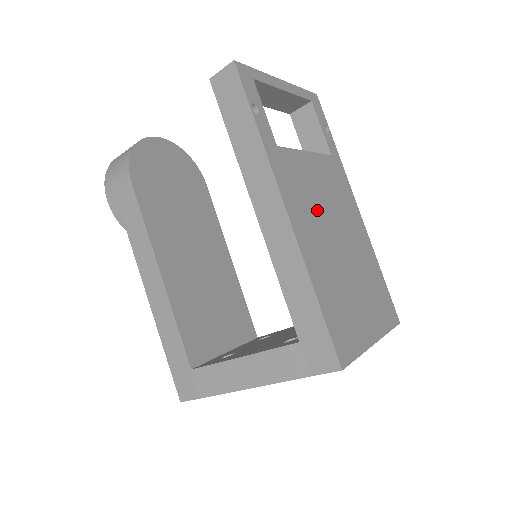
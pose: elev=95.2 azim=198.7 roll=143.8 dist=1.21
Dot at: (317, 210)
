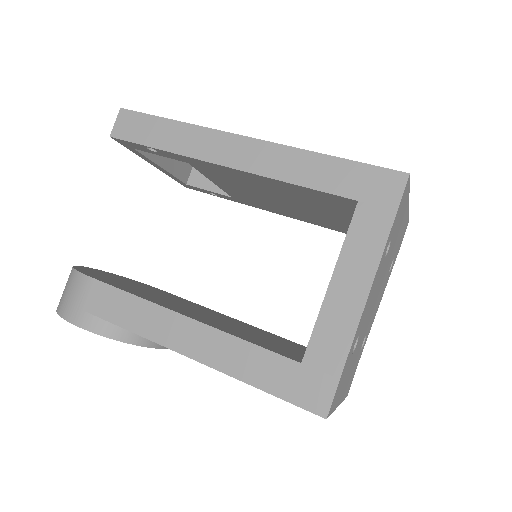
Dot at: occluded
